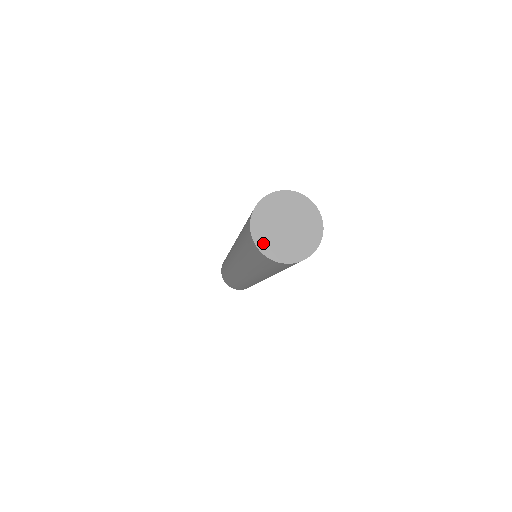
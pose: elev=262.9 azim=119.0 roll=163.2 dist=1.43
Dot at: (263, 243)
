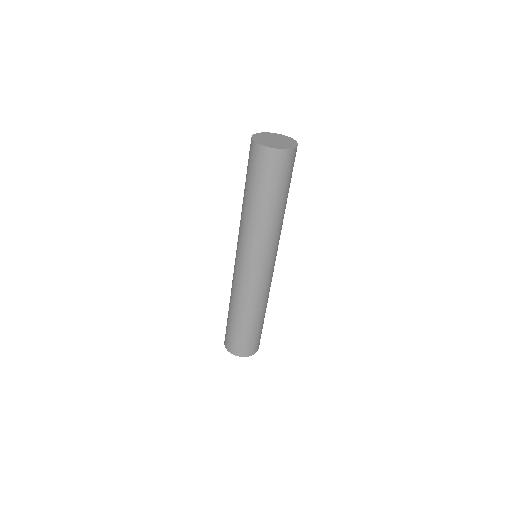
Dot at: (257, 140)
